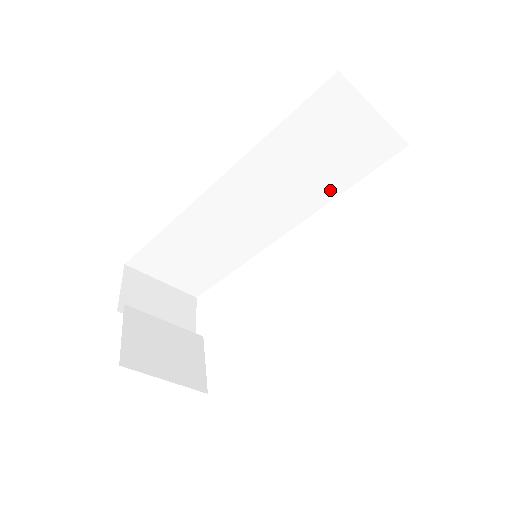
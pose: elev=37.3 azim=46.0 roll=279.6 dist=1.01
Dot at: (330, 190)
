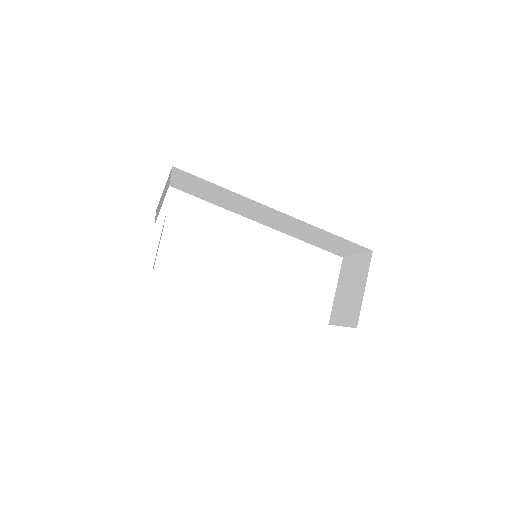
Dot at: (302, 238)
